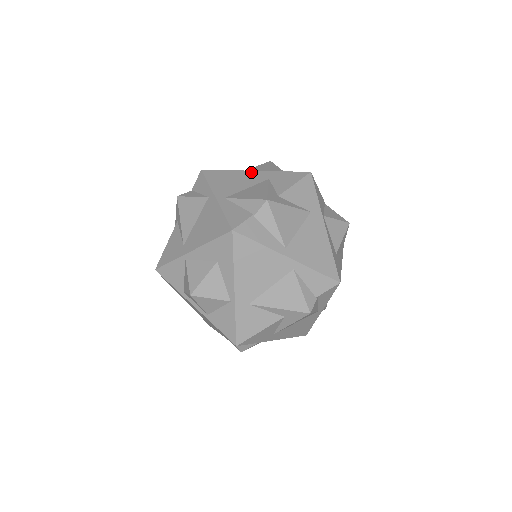
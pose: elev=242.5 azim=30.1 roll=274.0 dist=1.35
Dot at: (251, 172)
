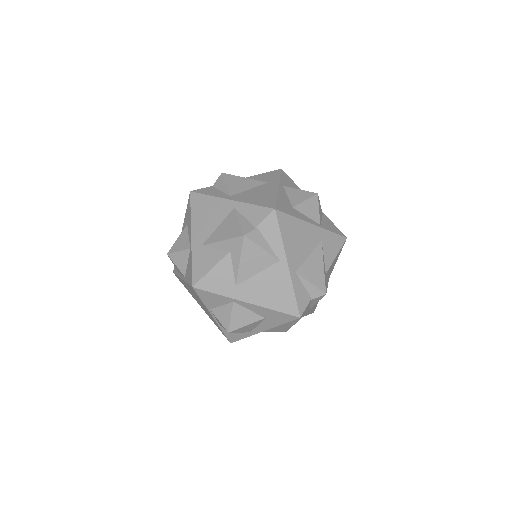
Dot at: occluded
